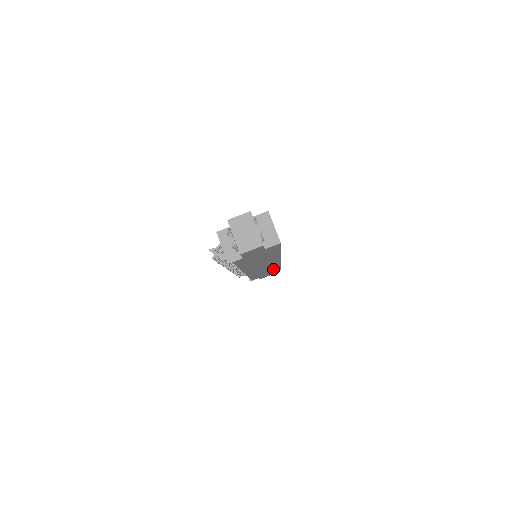
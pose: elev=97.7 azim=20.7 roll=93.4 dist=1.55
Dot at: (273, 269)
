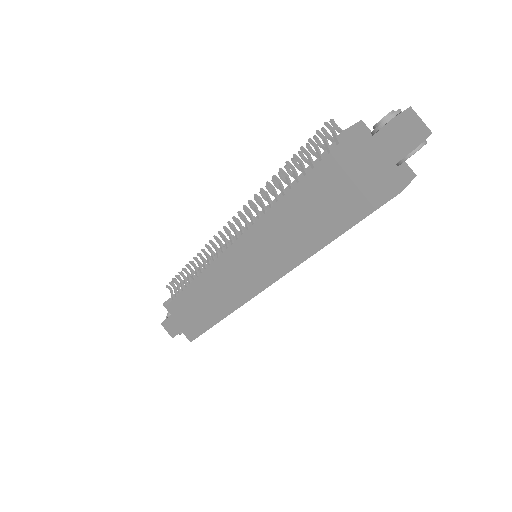
Dot at: (209, 315)
